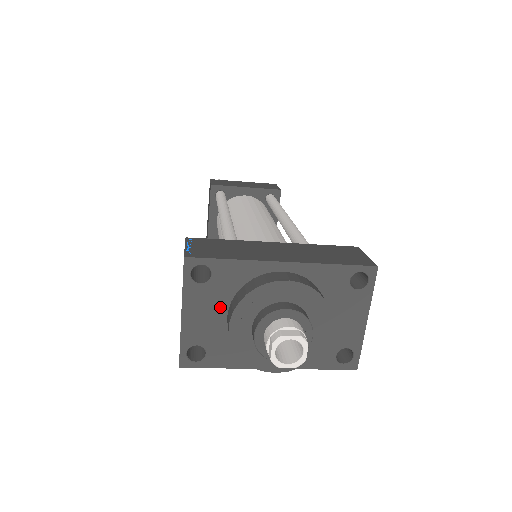
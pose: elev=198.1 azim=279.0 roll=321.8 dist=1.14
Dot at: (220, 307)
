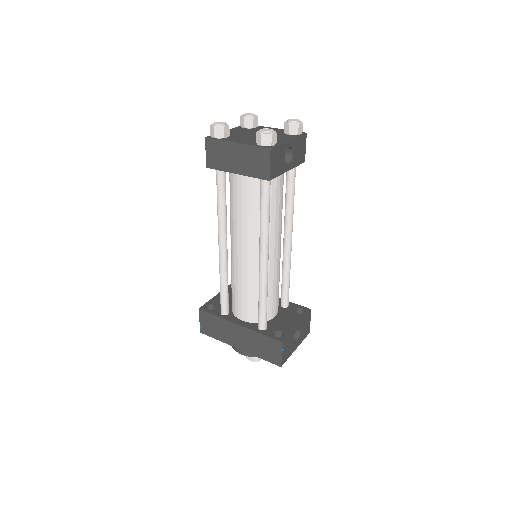
Dot at: occluded
